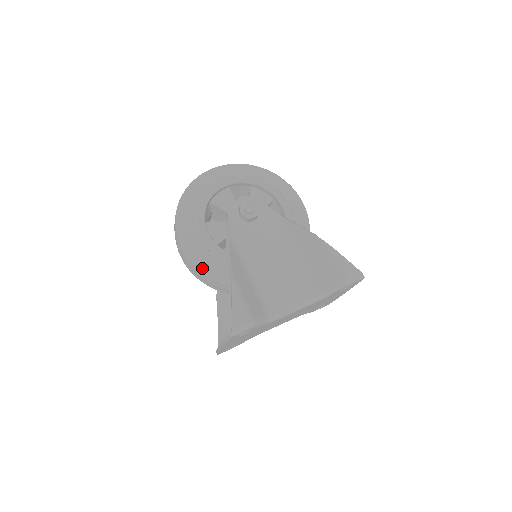
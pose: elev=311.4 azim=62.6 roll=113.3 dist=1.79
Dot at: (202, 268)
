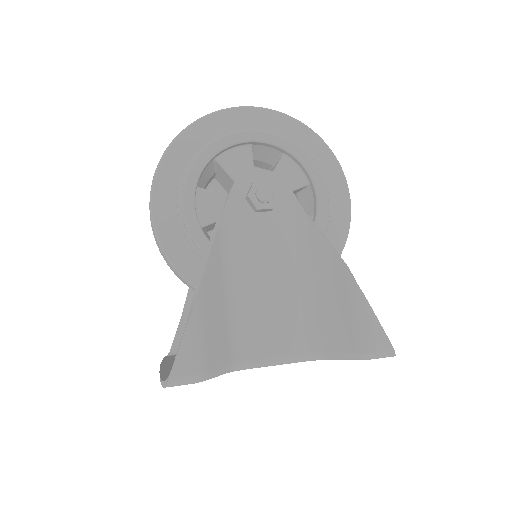
Dot at: (169, 255)
